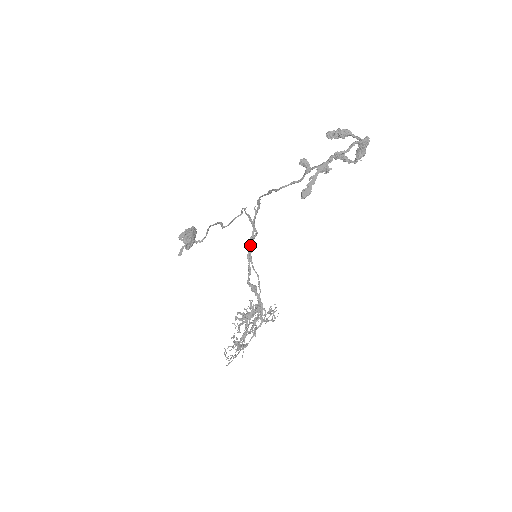
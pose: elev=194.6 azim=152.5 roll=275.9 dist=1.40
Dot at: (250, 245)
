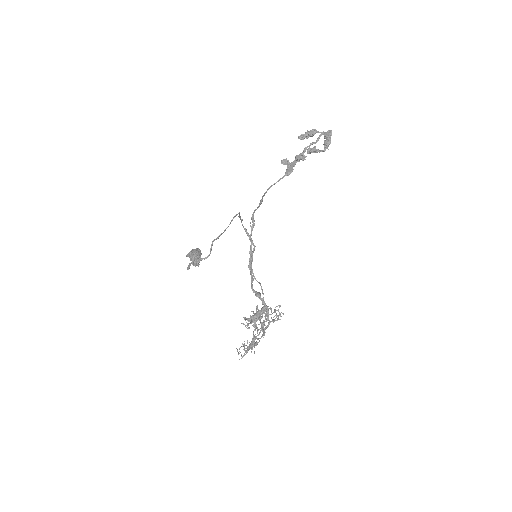
Dot at: (250, 257)
